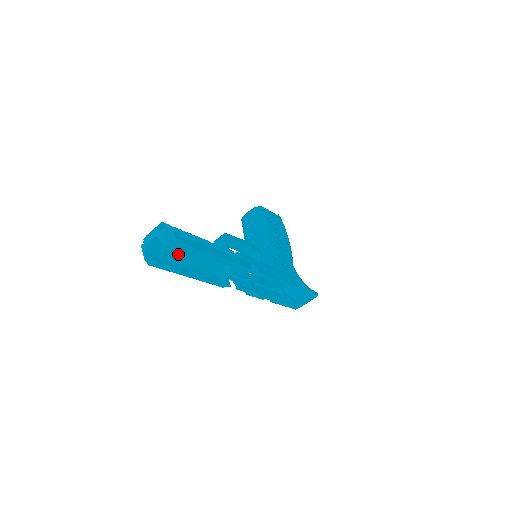
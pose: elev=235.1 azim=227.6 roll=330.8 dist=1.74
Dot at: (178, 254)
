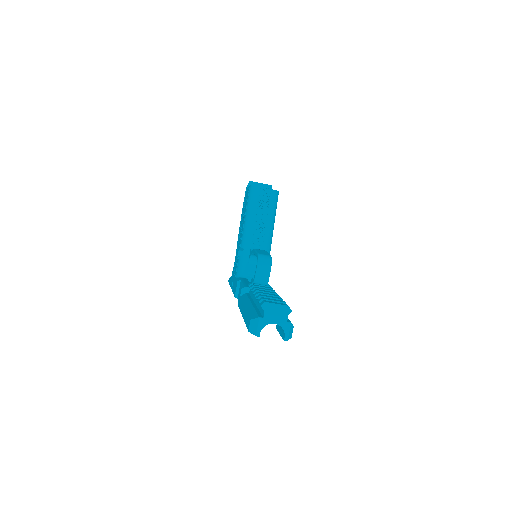
Dot at: occluded
